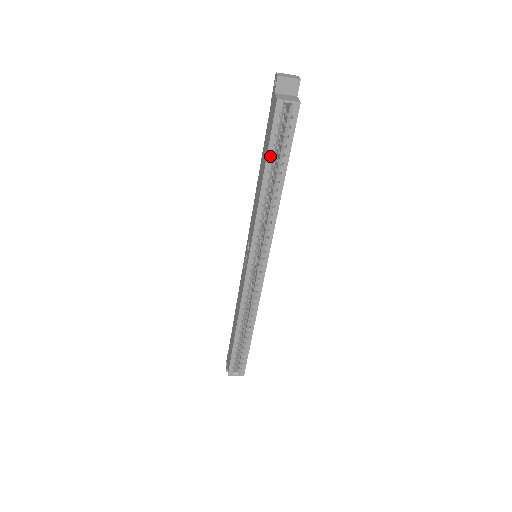
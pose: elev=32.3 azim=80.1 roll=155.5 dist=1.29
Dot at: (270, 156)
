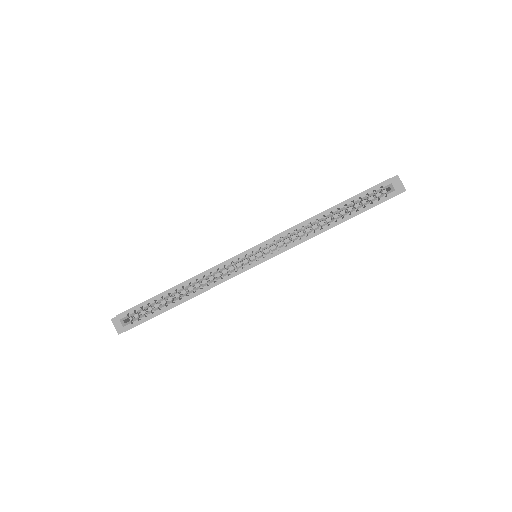
Dot at: (350, 201)
